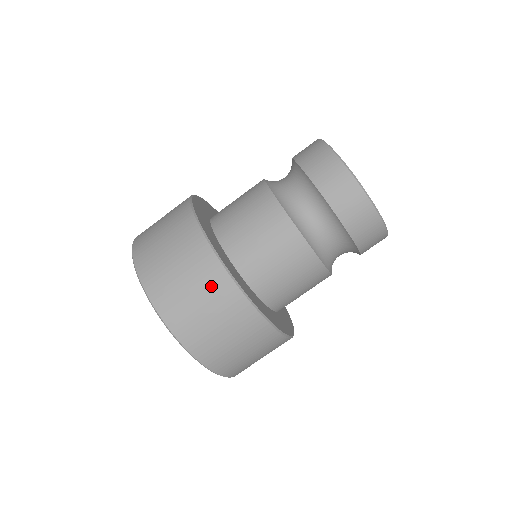
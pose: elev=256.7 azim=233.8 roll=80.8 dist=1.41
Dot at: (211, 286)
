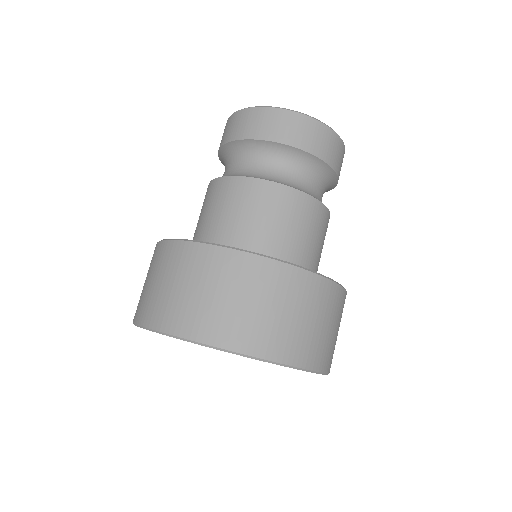
Dot at: (152, 262)
